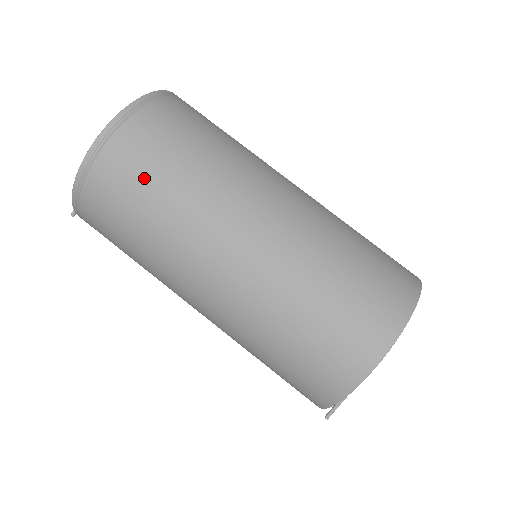
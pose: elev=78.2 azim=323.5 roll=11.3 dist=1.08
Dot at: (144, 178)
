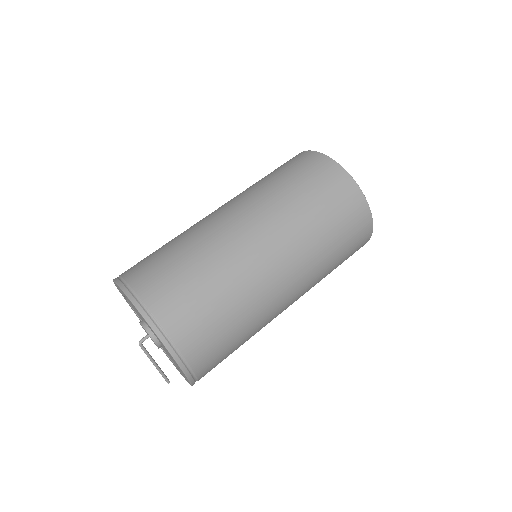
Dot at: (220, 336)
